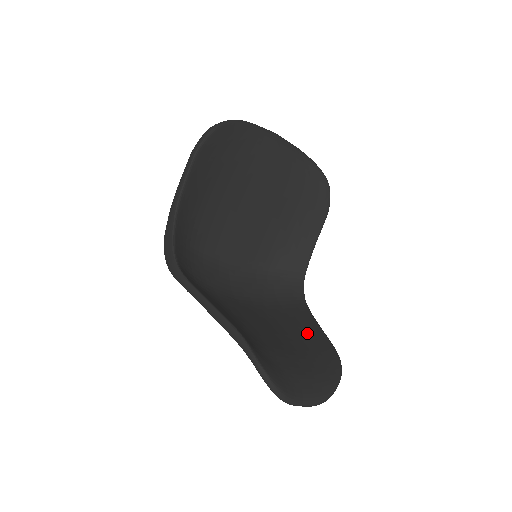
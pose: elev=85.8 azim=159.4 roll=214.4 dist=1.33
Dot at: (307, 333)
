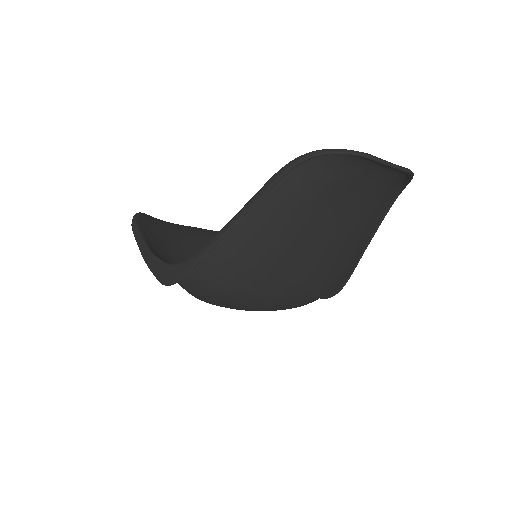
Dot at: occluded
